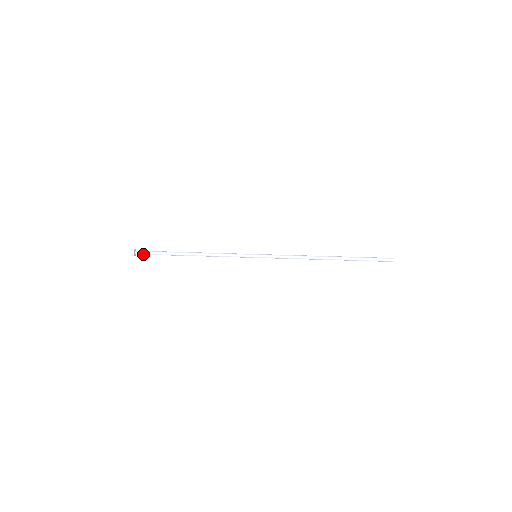
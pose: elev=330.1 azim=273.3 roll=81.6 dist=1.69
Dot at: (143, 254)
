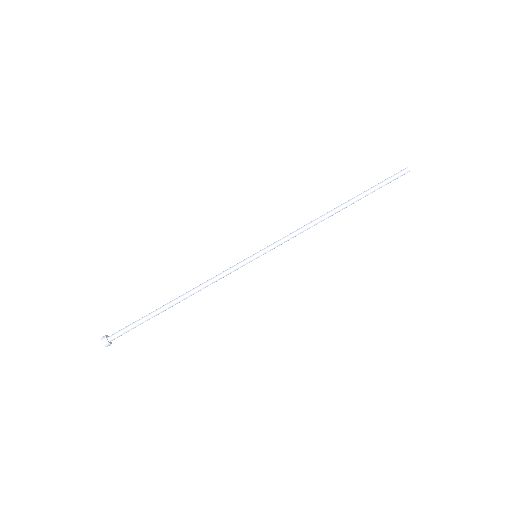
Dot at: (120, 335)
